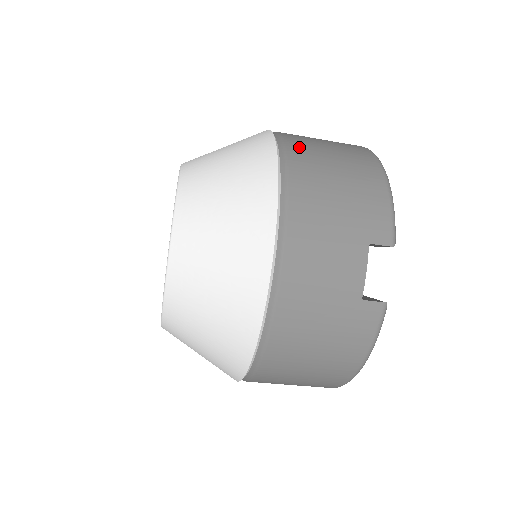
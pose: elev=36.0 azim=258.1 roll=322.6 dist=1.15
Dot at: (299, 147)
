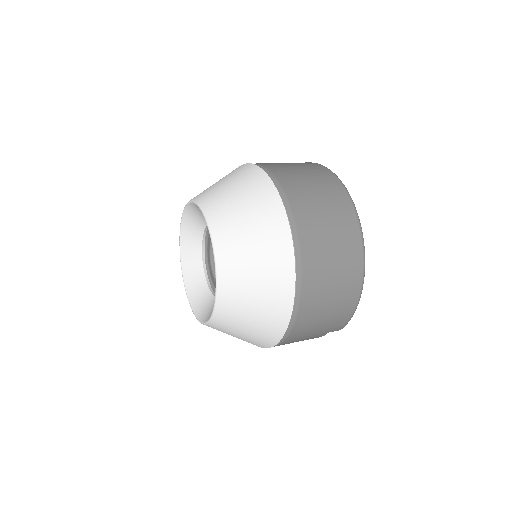
Dot at: (310, 290)
